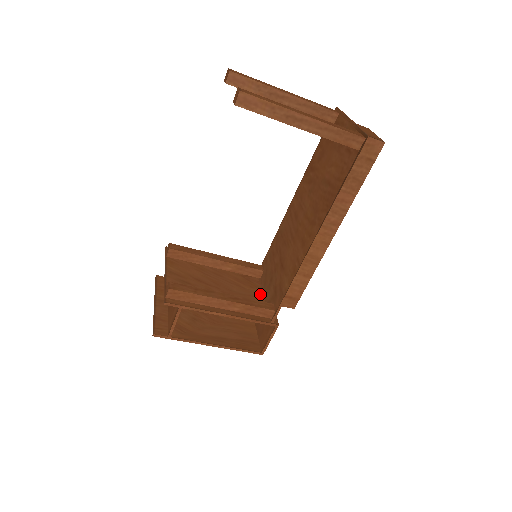
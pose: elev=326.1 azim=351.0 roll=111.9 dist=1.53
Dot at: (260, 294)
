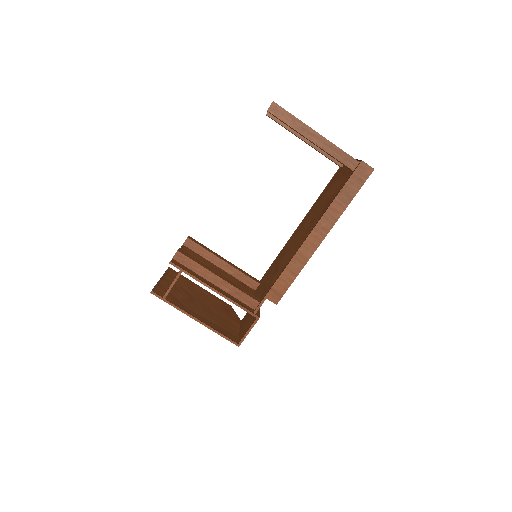
Dot at: occluded
